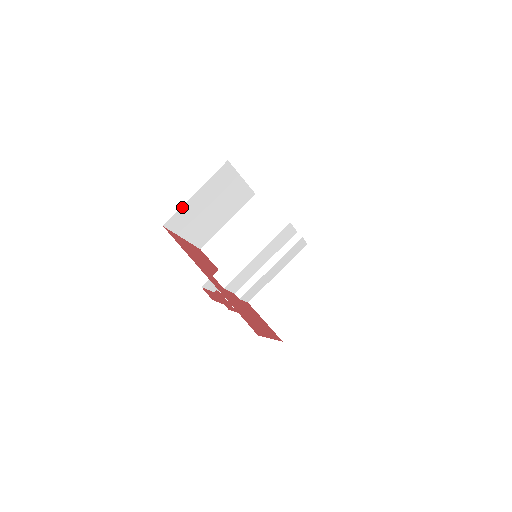
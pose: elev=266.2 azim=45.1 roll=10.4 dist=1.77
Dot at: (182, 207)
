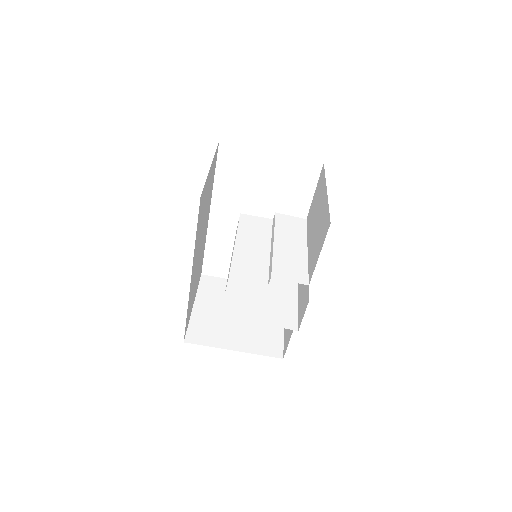
Dot at: (191, 321)
